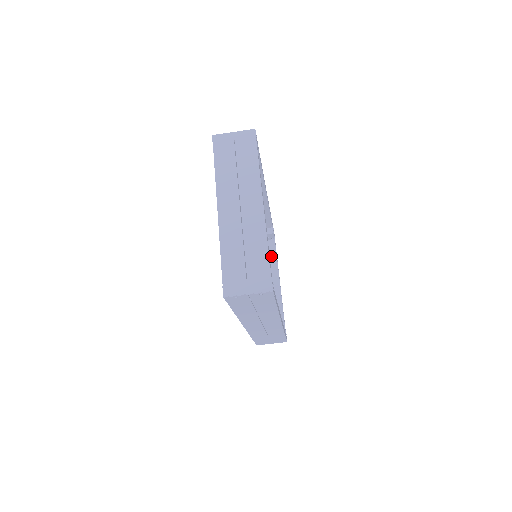
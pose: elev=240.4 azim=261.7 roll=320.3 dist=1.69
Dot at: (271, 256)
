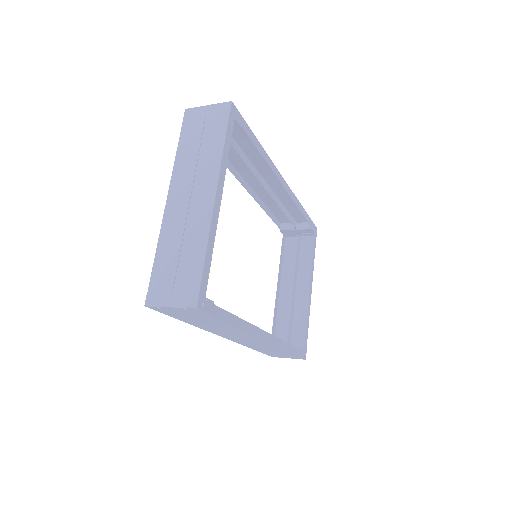
Dot at: (308, 255)
